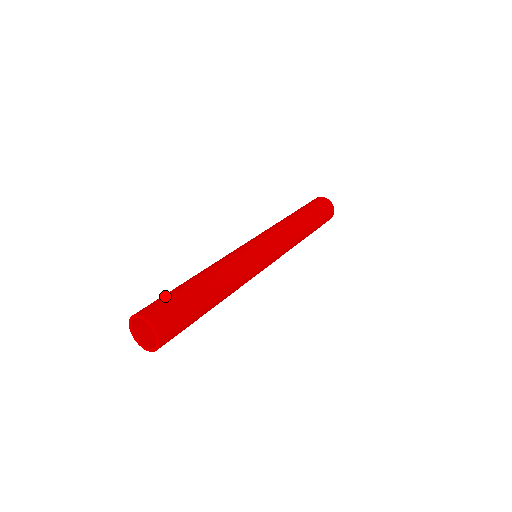
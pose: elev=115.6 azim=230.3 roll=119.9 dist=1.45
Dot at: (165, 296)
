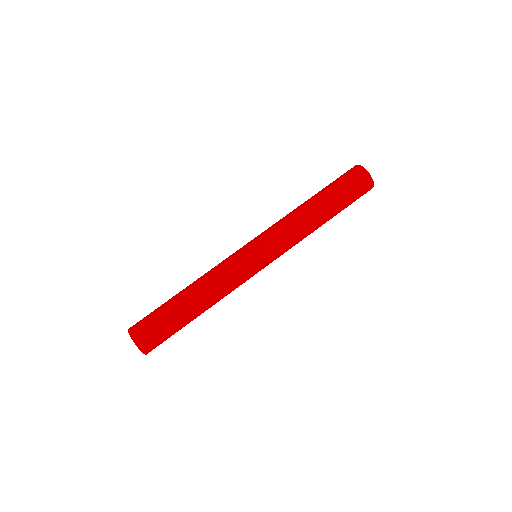
Dot at: (153, 314)
